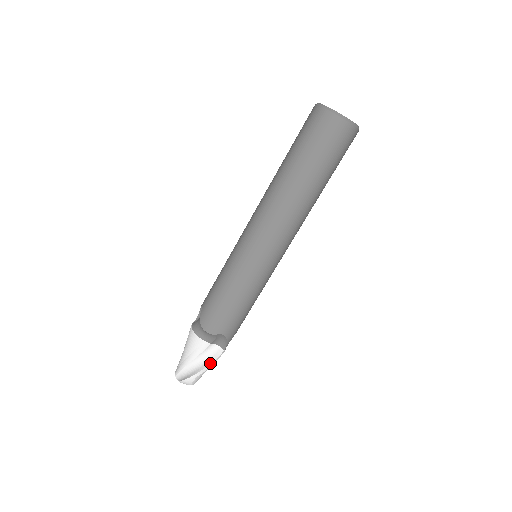
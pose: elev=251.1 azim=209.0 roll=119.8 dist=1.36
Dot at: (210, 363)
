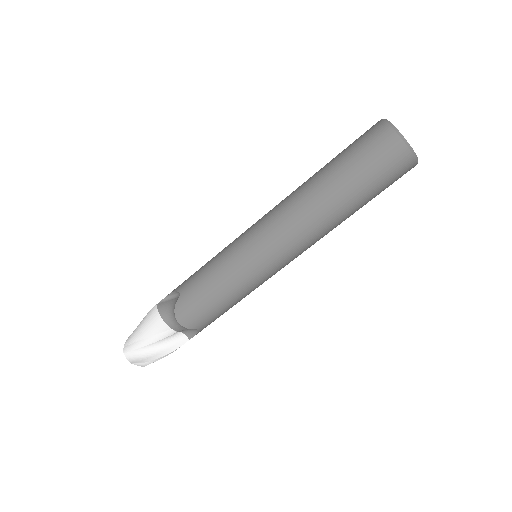
Dot at: (172, 351)
